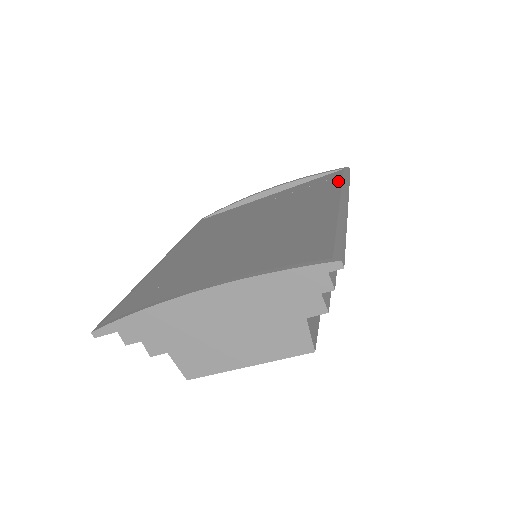
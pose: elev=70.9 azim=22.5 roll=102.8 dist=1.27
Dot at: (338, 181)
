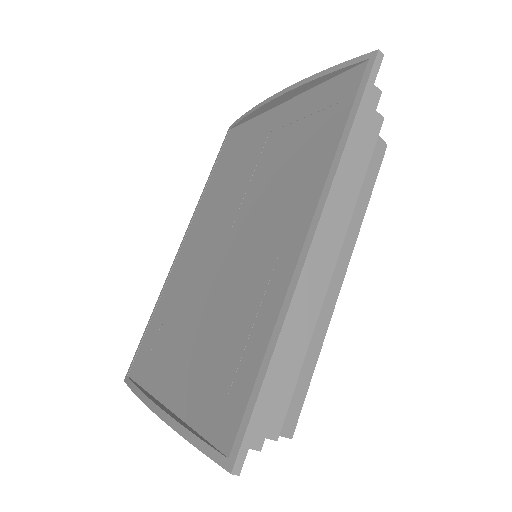
Dot at: (339, 130)
